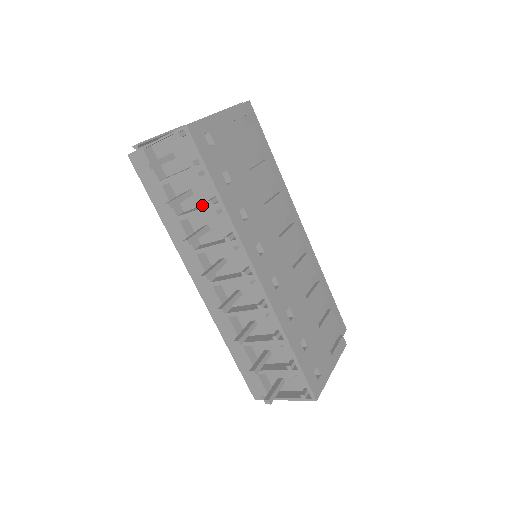
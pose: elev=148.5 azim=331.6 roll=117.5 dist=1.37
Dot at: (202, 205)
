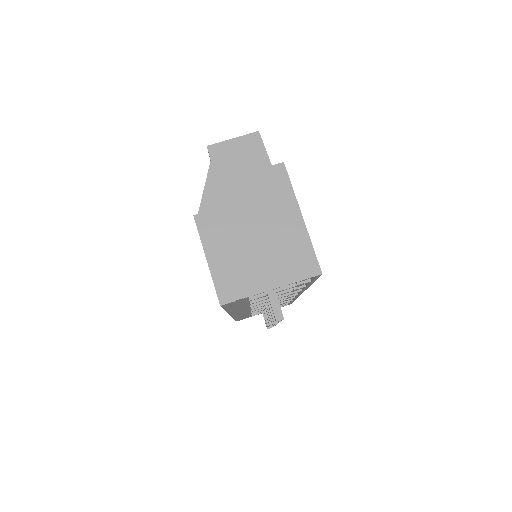
Dot at: occluded
